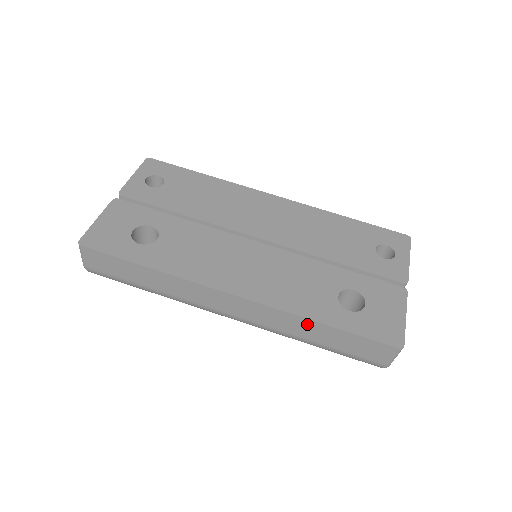
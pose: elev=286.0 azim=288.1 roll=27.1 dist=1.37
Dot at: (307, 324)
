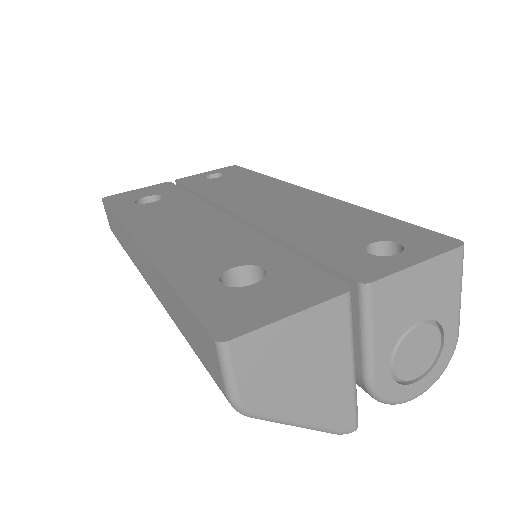
Dot at: (166, 286)
